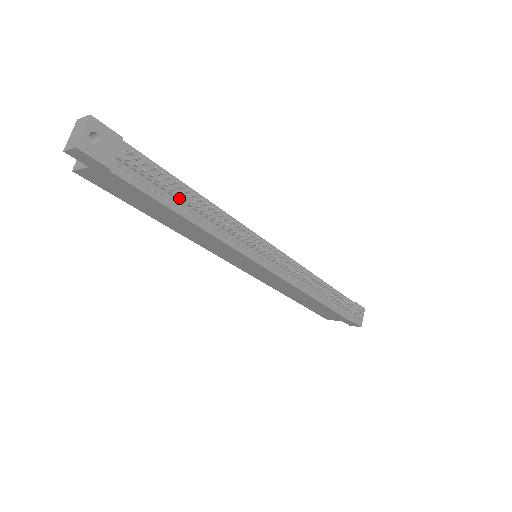
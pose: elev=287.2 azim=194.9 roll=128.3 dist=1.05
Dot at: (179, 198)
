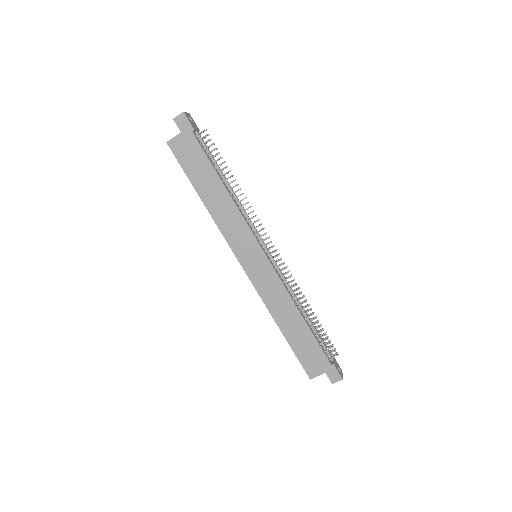
Dot at: (221, 169)
